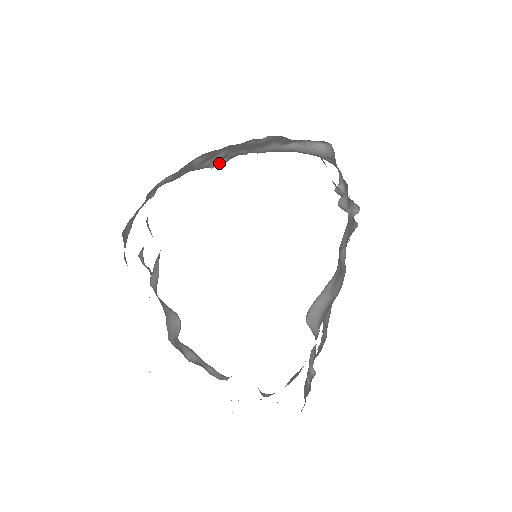
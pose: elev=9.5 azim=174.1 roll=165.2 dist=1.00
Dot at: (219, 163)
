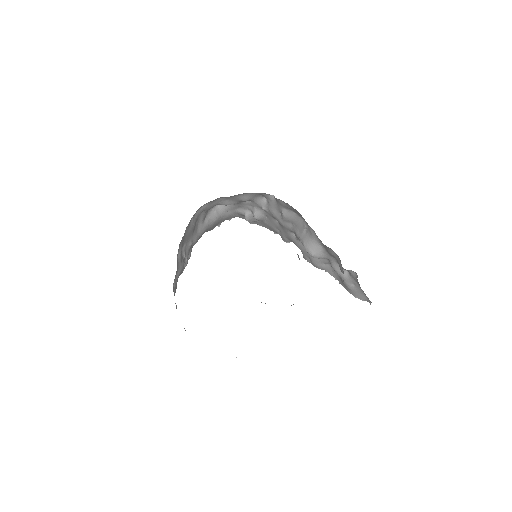
Dot at: occluded
